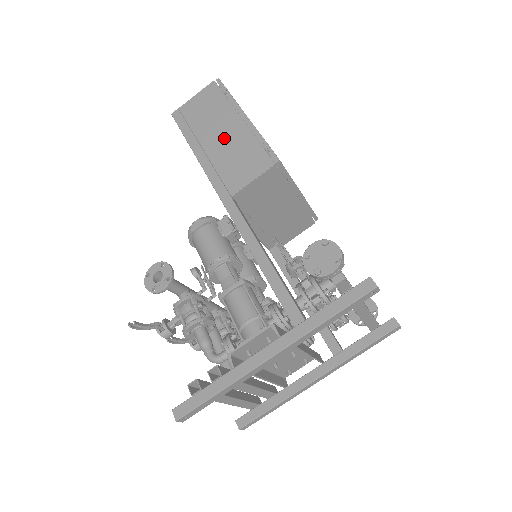
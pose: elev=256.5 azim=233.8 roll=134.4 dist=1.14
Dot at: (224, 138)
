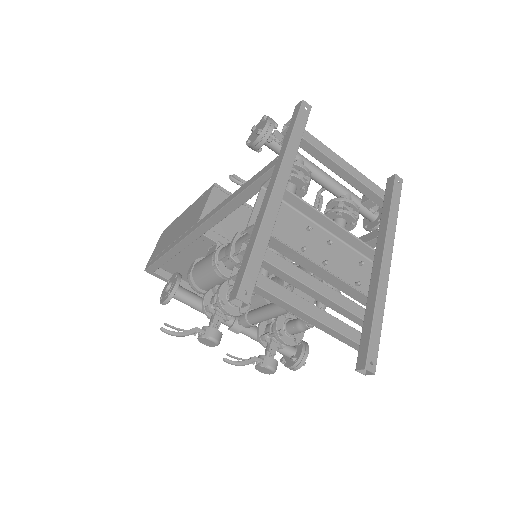
Dot at: (180, 226)
